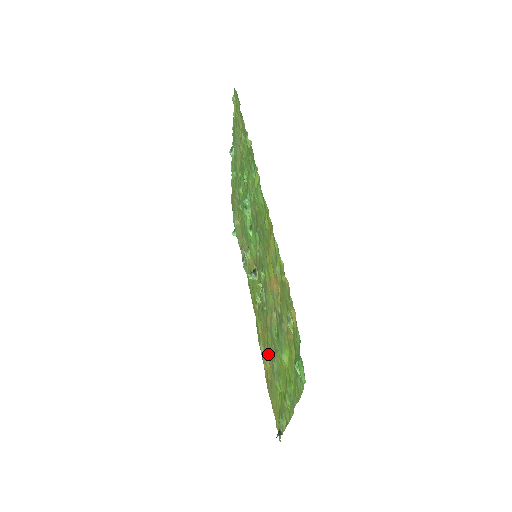
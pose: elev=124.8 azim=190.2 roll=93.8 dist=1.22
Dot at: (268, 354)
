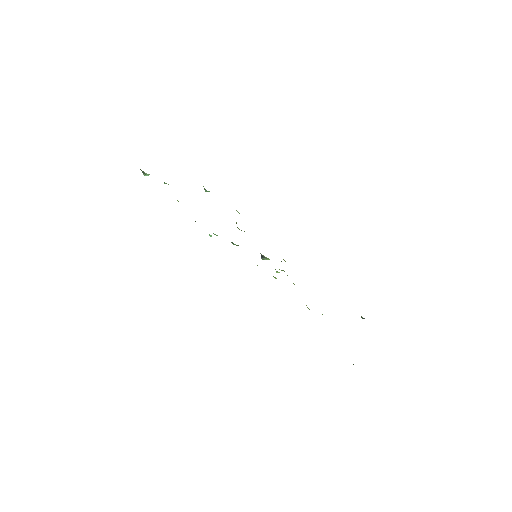
Dot at: occluded
